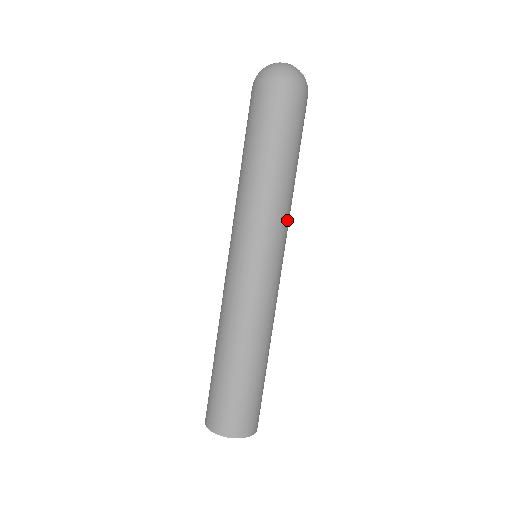
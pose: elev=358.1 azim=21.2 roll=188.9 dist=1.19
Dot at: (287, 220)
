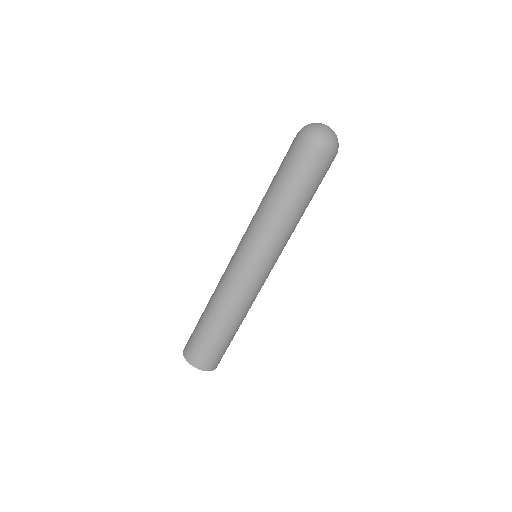
Dot at: (283, 241)
